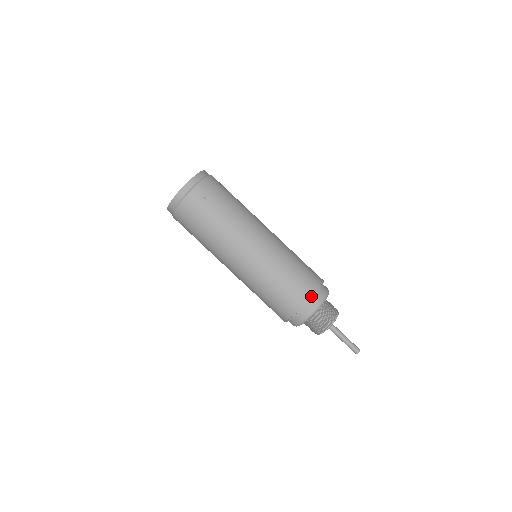
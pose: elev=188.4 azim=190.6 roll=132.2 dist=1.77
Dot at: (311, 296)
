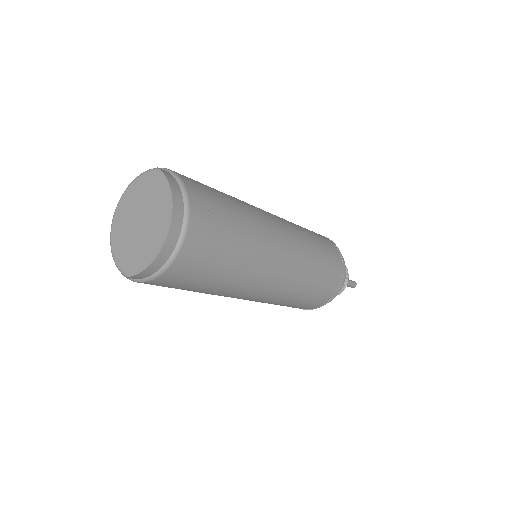
Dot at: (341, 259)
